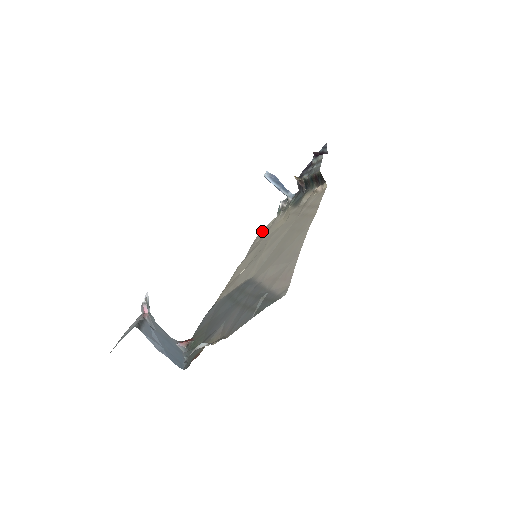
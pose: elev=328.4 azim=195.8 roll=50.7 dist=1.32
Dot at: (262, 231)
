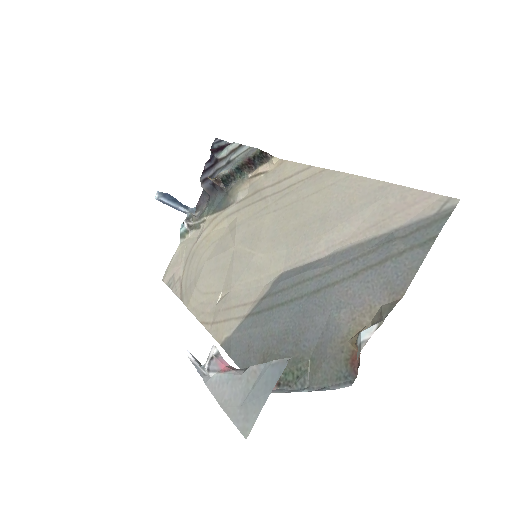
Dot at: (171, 266)
